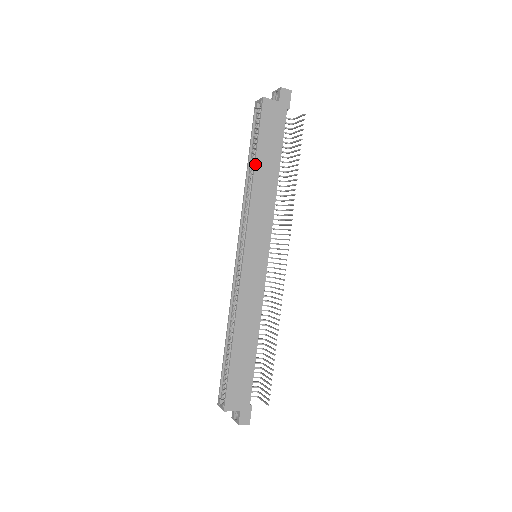
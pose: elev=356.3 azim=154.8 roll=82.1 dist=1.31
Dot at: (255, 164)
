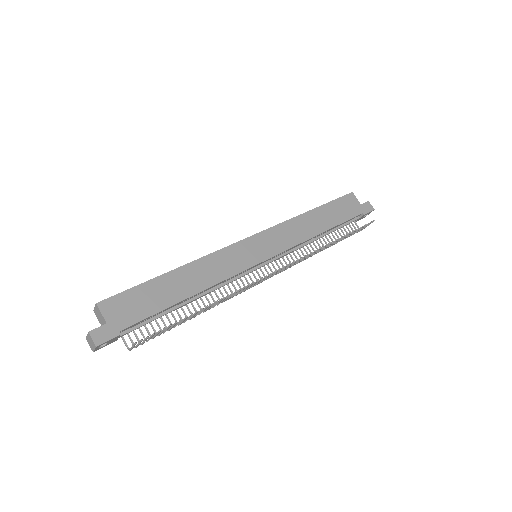
Dot at: (314, 209)
